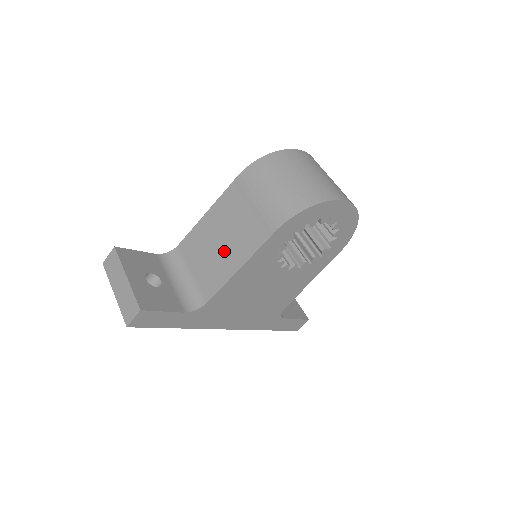
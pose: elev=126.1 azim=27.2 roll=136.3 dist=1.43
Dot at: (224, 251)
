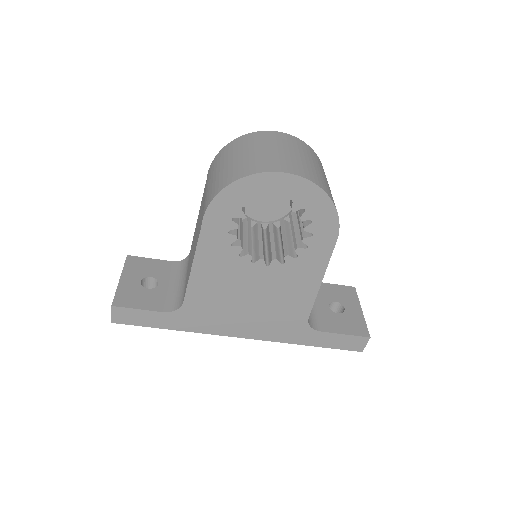
Dot at: (193, 249)
